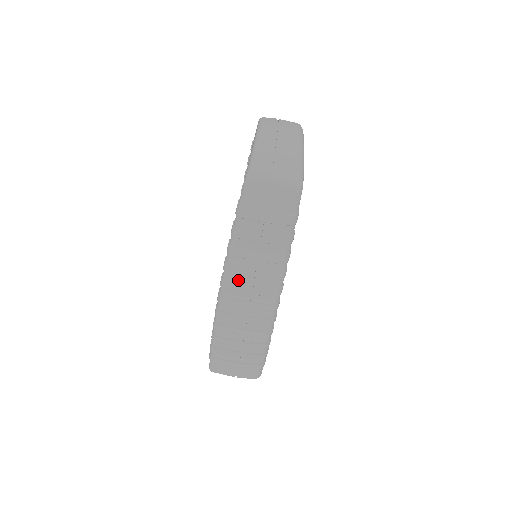
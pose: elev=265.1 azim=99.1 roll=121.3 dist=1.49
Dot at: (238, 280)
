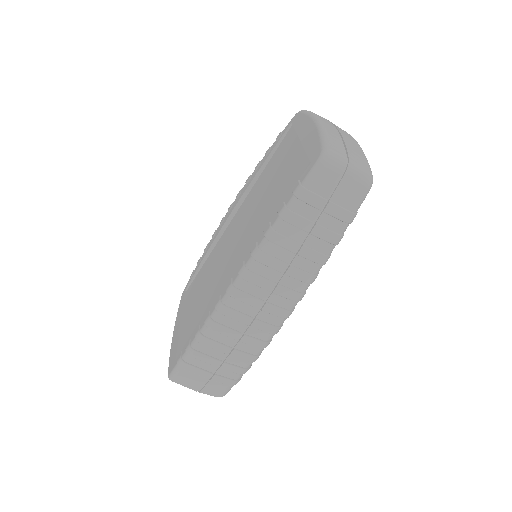
Dot at: (264, 272)
